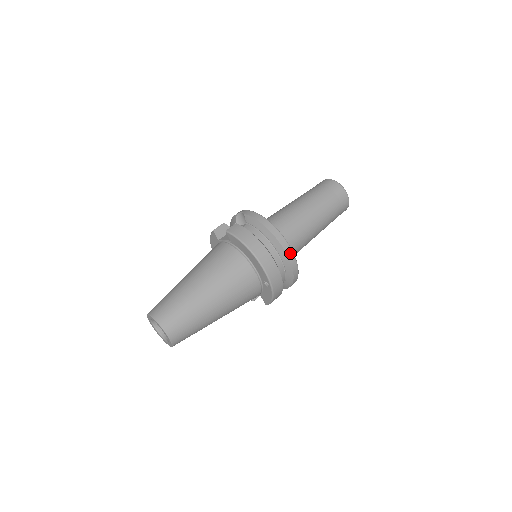
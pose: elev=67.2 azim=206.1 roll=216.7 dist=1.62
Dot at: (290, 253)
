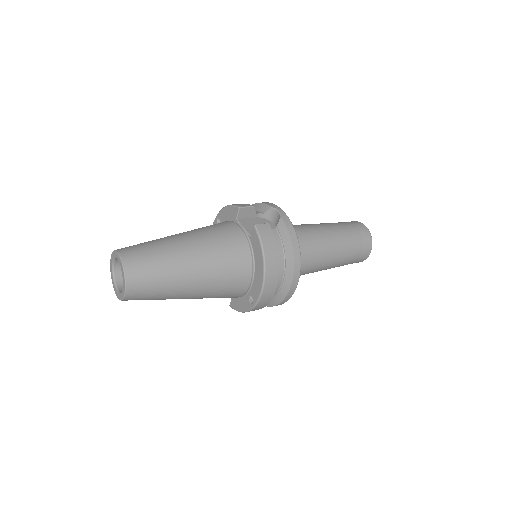
Dot at: (293, 288)
